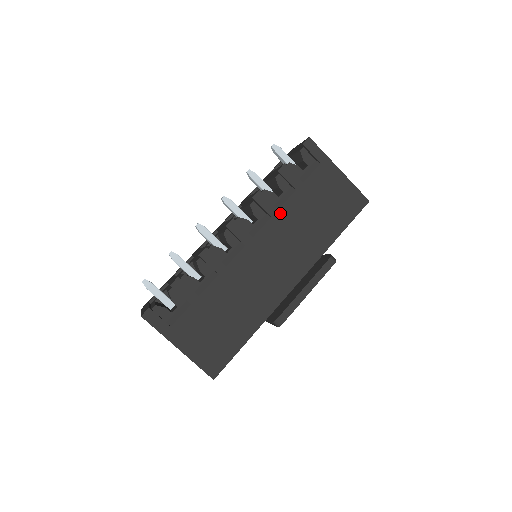
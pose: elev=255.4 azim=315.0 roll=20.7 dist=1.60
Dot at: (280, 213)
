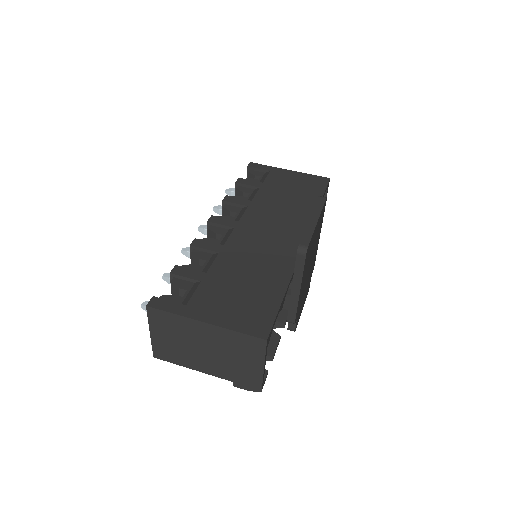
Dot at: (254, 202)
